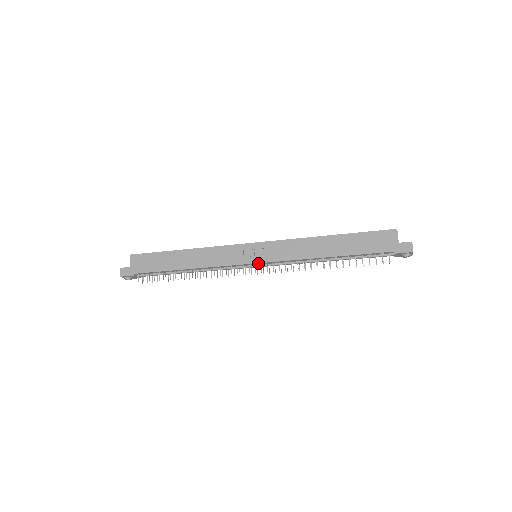
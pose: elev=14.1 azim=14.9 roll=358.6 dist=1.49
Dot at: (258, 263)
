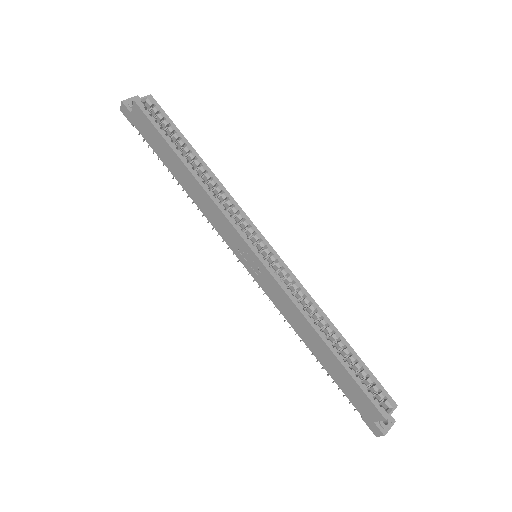
Dot at: (248, 269)
